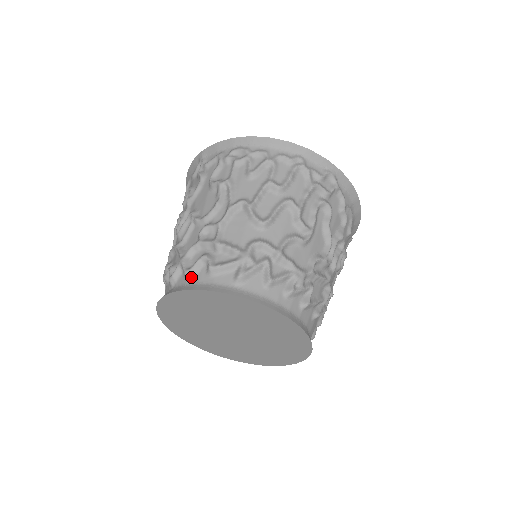
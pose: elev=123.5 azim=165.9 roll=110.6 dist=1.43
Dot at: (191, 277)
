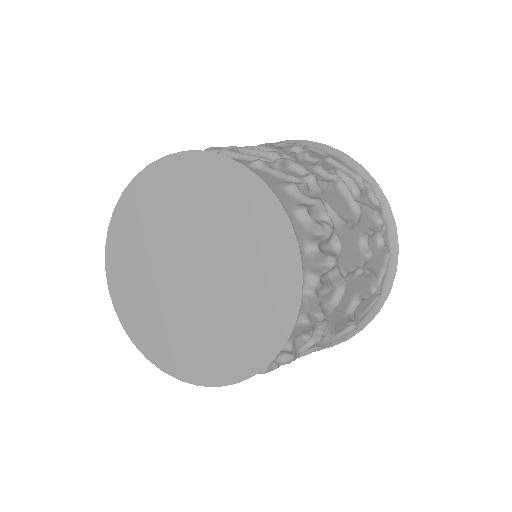
Dot at: occluded
